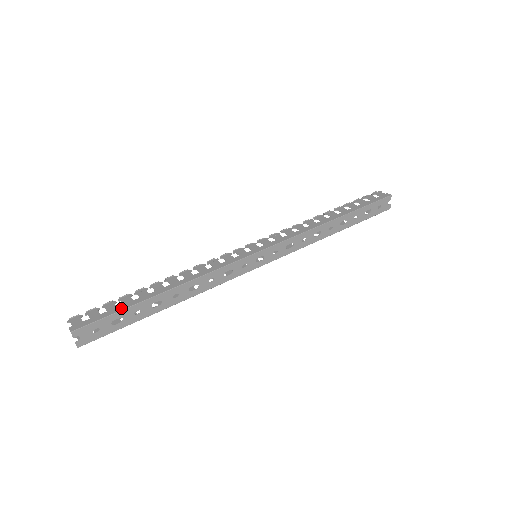
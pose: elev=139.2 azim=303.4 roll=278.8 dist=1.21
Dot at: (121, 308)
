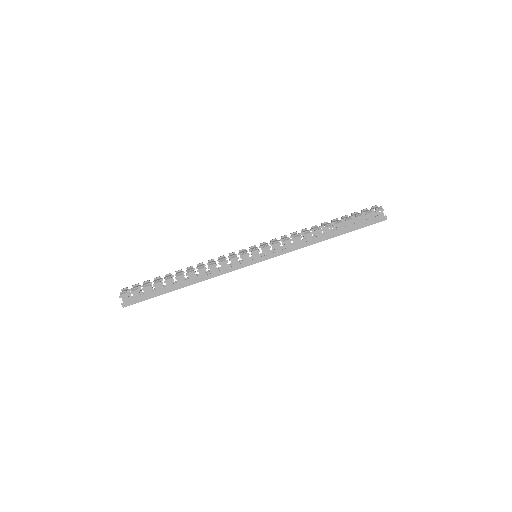
Dot at: (155, 295)
